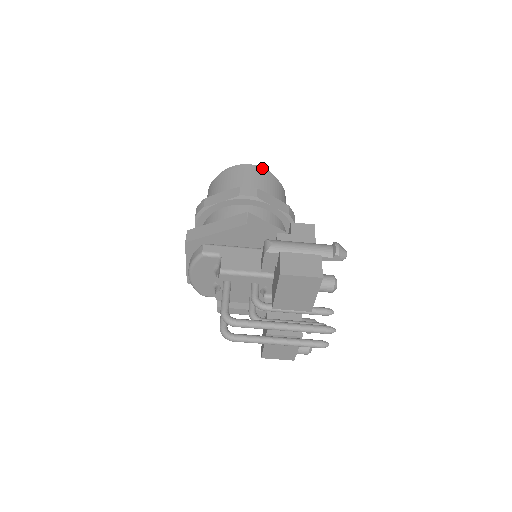
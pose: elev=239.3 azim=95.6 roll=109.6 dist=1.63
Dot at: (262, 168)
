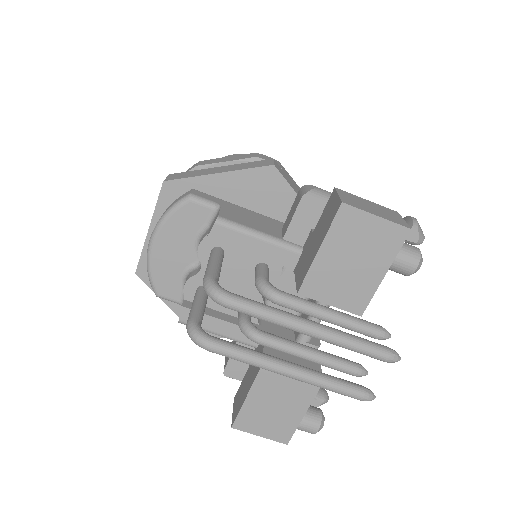
Dot at: occluded
